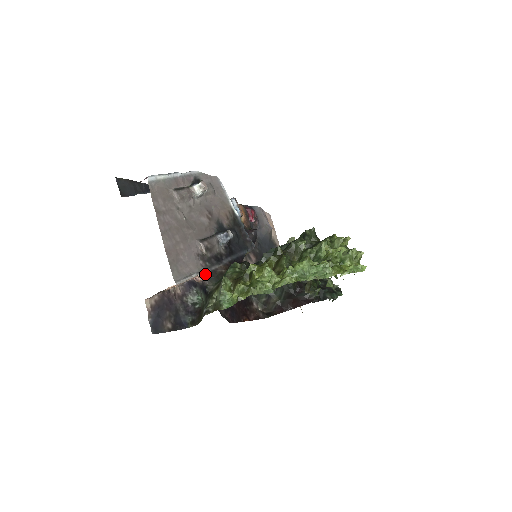
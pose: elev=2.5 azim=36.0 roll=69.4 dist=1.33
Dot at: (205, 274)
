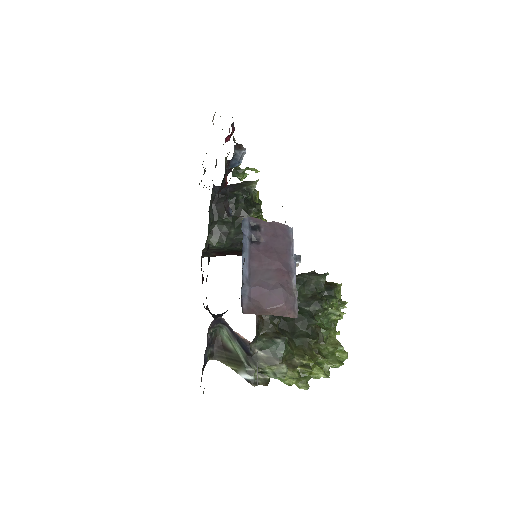
Dot at: occluded
